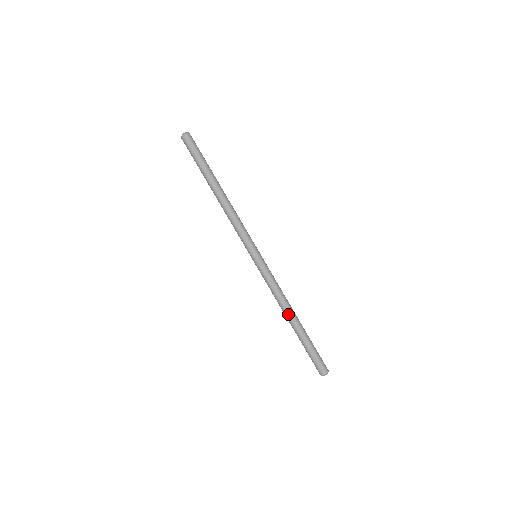
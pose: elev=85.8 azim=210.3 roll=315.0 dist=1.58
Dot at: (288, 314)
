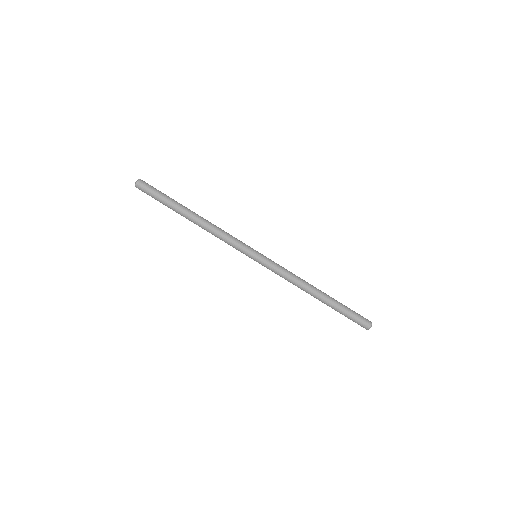
Dot at: (309, 293)
